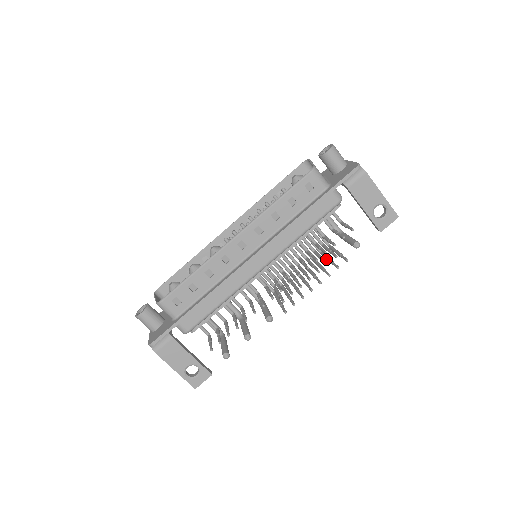
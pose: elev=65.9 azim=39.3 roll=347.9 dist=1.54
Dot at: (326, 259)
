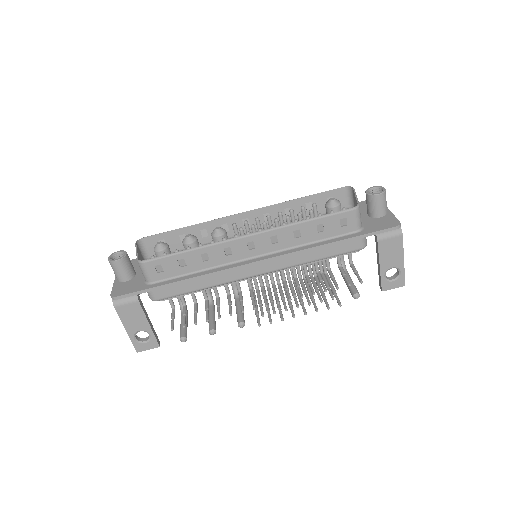
Dot at: (319, 289)
